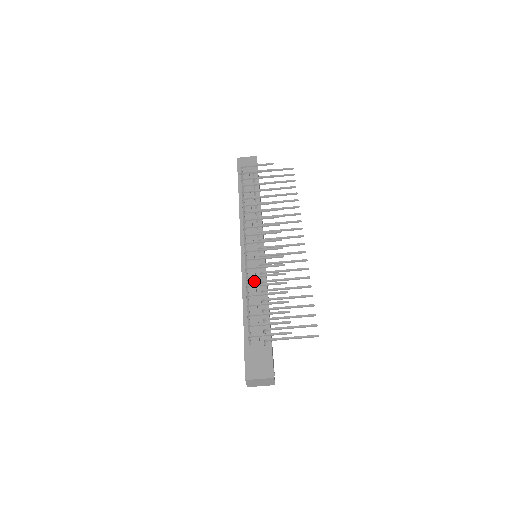
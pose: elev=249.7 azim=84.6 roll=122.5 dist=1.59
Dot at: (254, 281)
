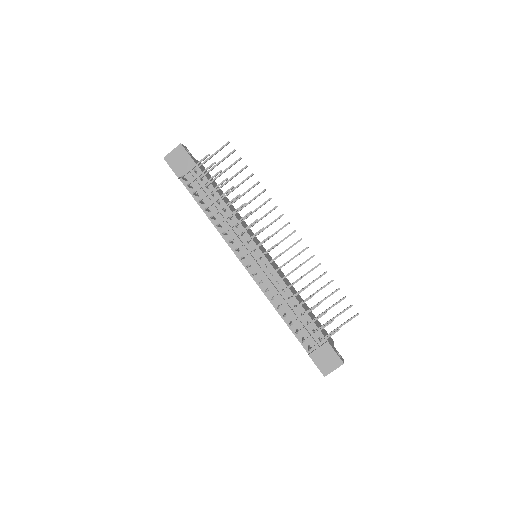
Dot at: (276, 291)
